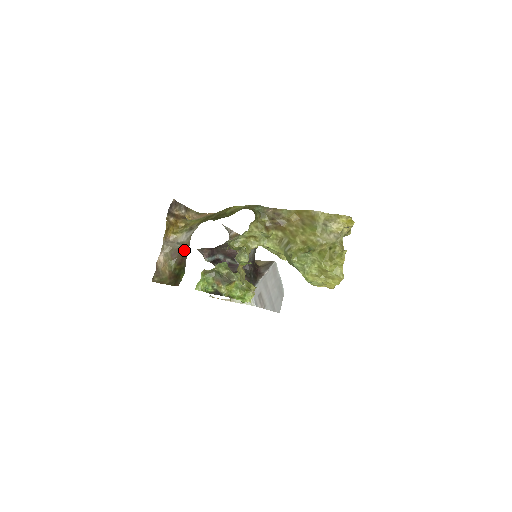
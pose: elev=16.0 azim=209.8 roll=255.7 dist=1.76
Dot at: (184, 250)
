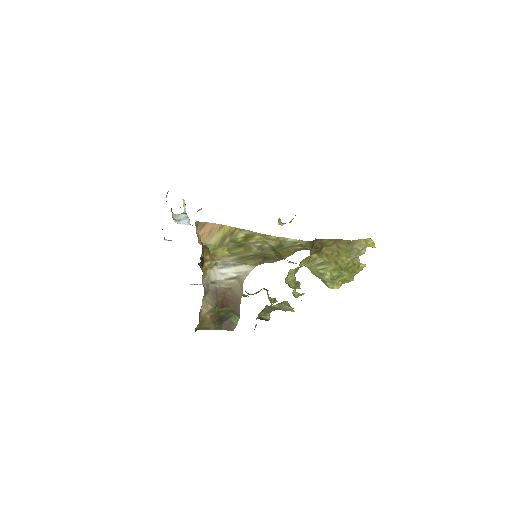
Dot at: (228, 292)
